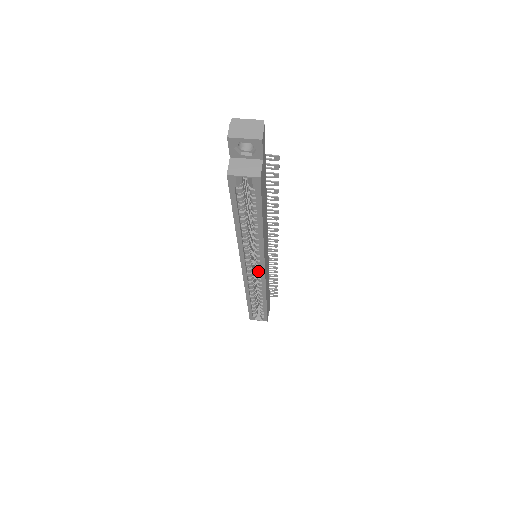
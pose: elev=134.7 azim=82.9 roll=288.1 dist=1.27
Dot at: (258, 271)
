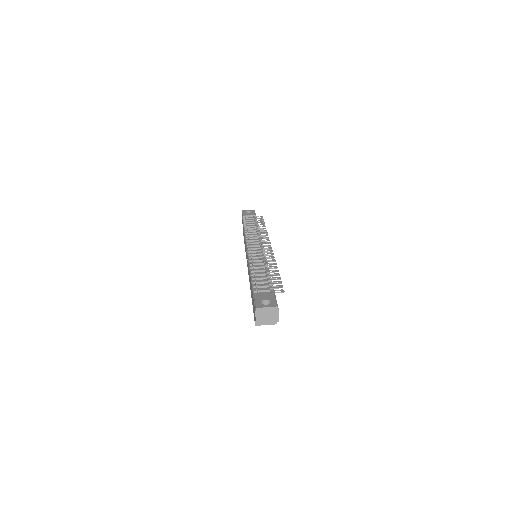
Dot at: occluded
